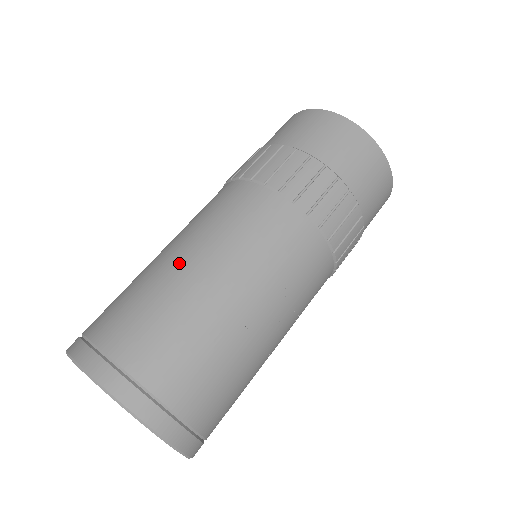
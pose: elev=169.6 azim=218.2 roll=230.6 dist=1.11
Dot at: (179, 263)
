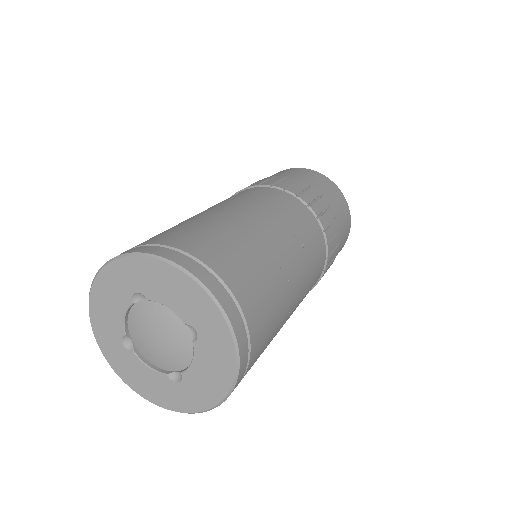
Dot at: (215, 211)
